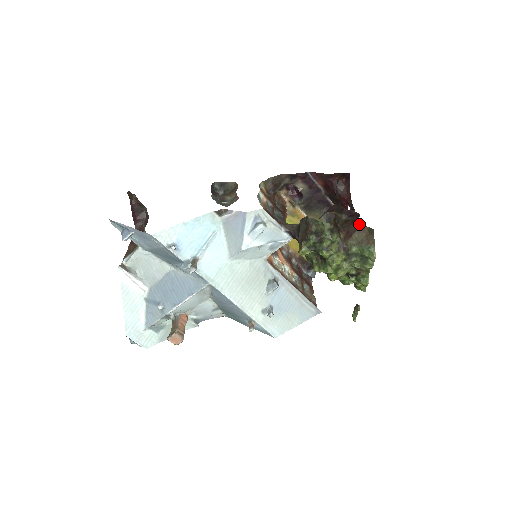
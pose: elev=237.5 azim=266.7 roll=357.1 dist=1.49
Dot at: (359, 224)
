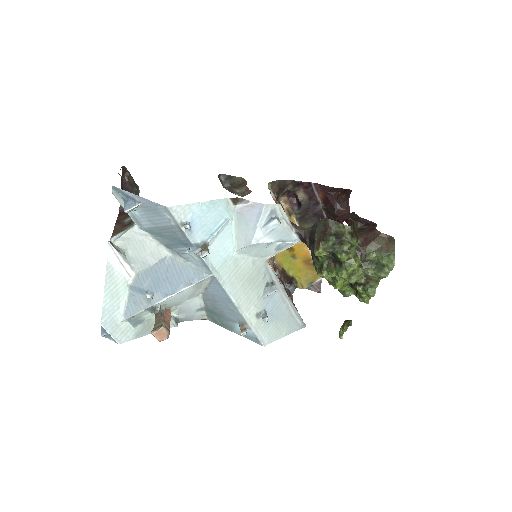
Dot at: (379, 232)
